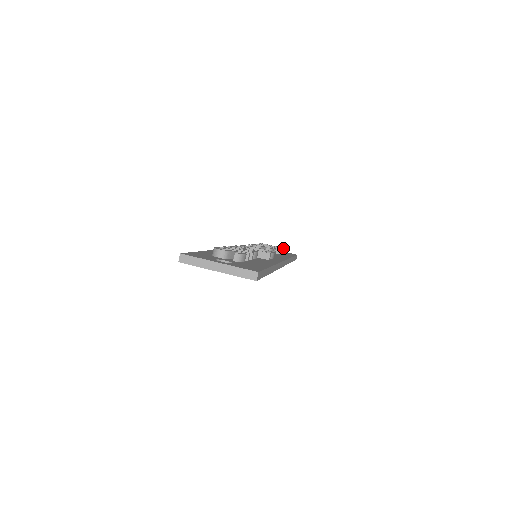
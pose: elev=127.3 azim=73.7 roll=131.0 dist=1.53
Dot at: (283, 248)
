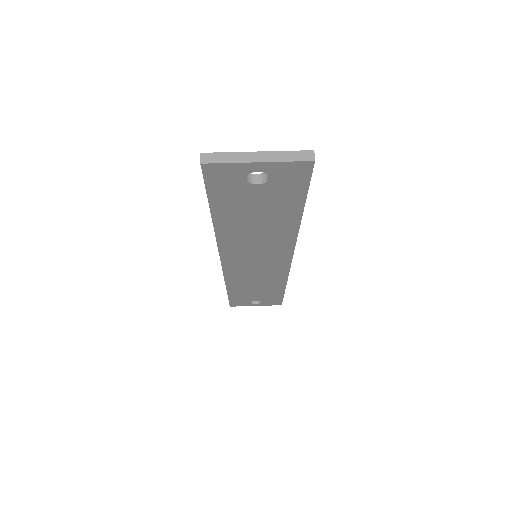
Dot at: occluded
